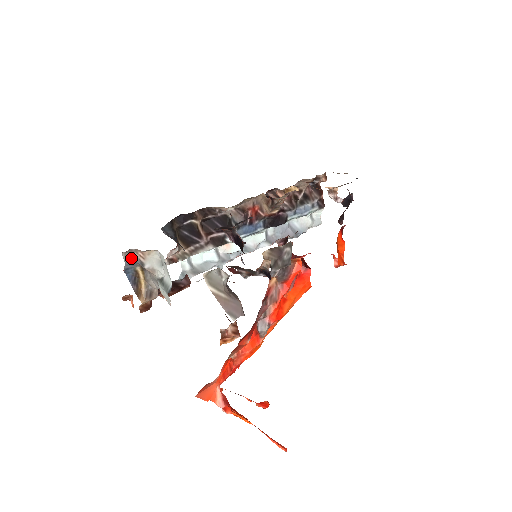
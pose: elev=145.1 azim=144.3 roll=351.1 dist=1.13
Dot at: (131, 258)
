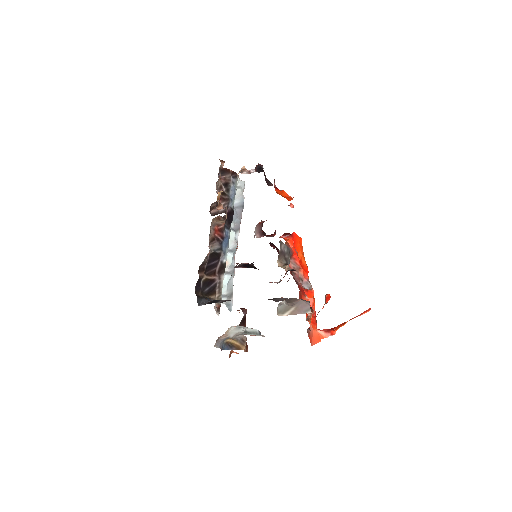
Dot at: (219, 342)
